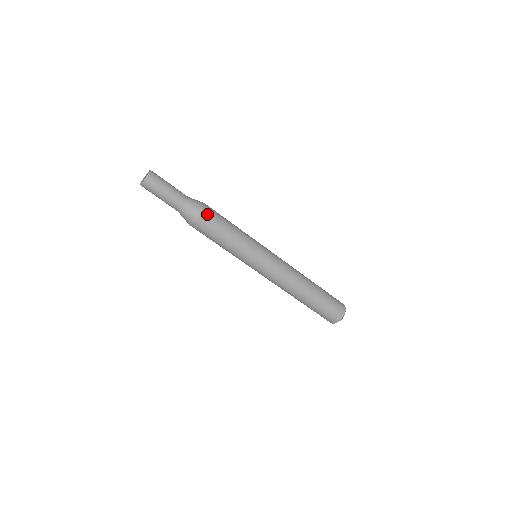
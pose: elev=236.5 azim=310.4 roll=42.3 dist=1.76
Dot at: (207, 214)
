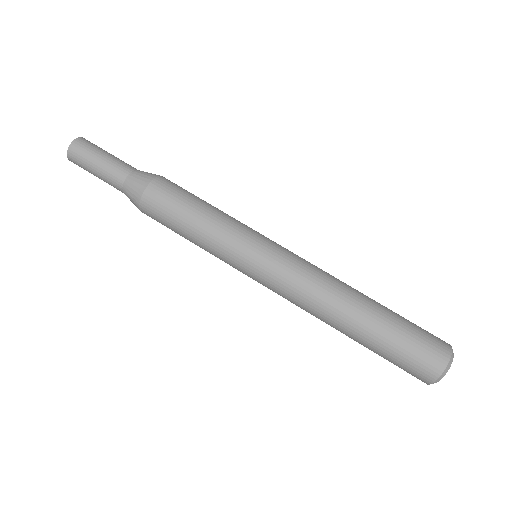
Dot at: (157, 189)
